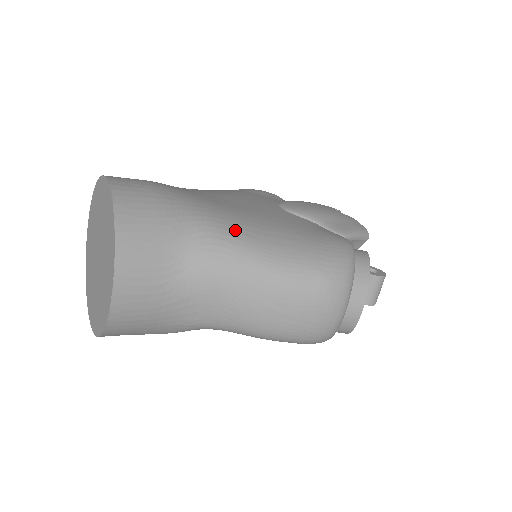
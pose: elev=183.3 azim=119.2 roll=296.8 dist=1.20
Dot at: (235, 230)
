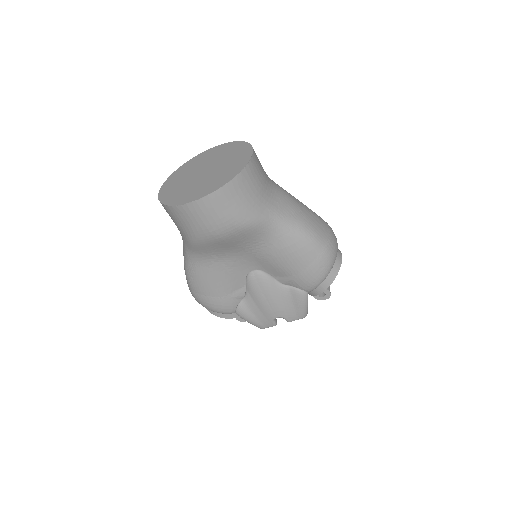
Dot at: occluded
